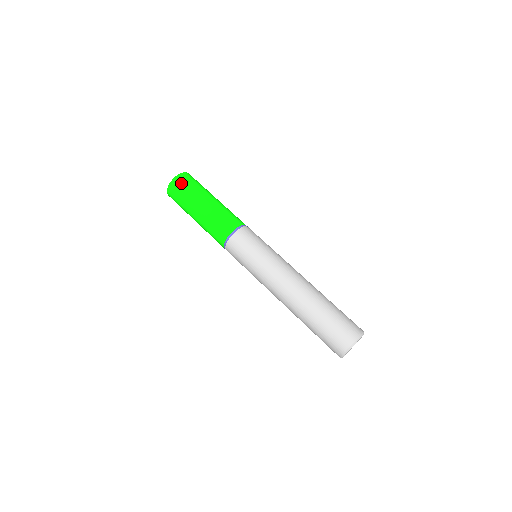
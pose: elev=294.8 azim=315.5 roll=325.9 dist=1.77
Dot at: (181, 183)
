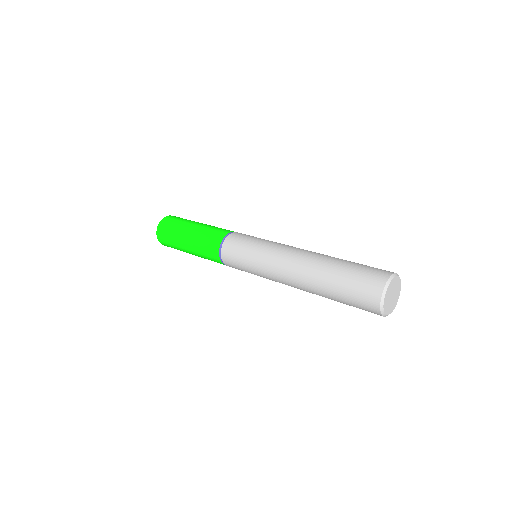
Dot at: (167, 222)
